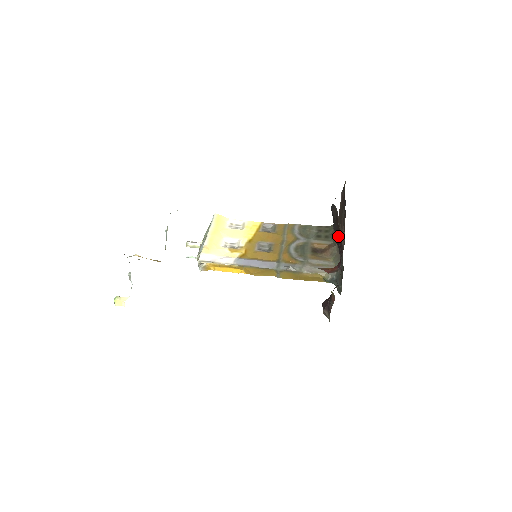
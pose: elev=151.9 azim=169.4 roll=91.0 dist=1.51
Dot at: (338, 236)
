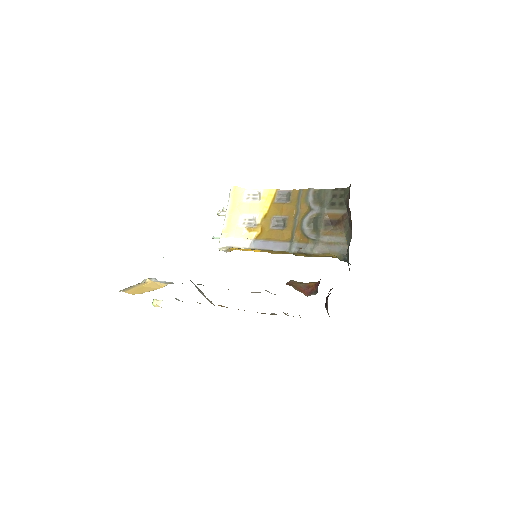
Dot at: occluded
